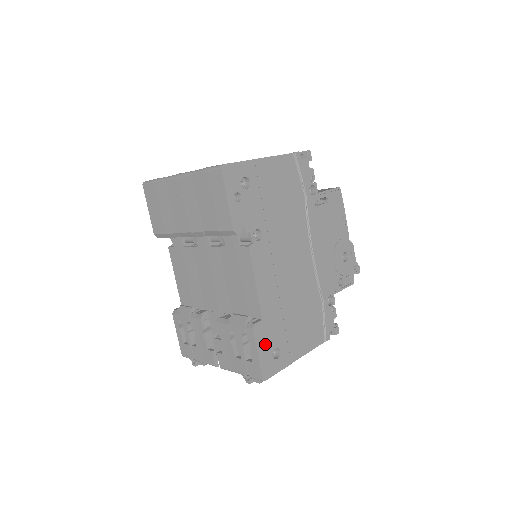
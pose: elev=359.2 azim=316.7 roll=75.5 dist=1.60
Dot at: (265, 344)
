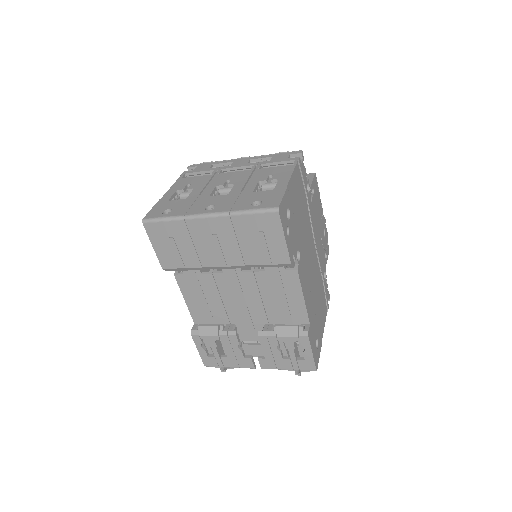
Dot at: (313, 342)
